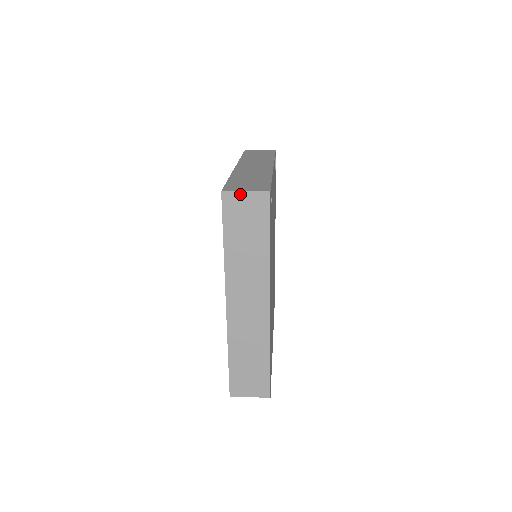
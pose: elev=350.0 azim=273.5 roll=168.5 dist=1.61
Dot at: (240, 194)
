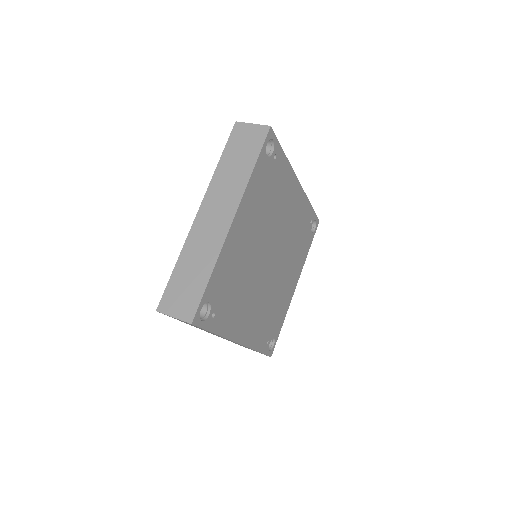
Dot at: (248, 125)
